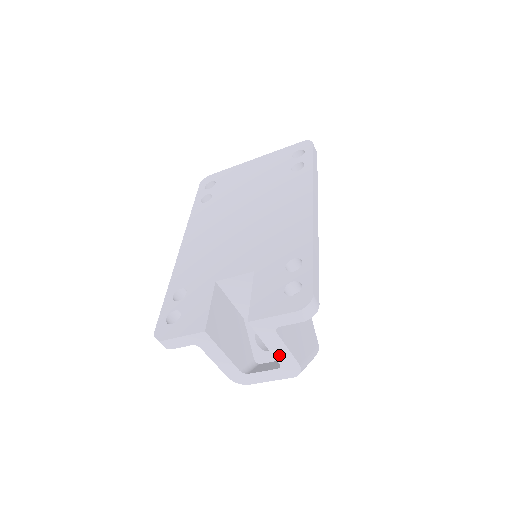
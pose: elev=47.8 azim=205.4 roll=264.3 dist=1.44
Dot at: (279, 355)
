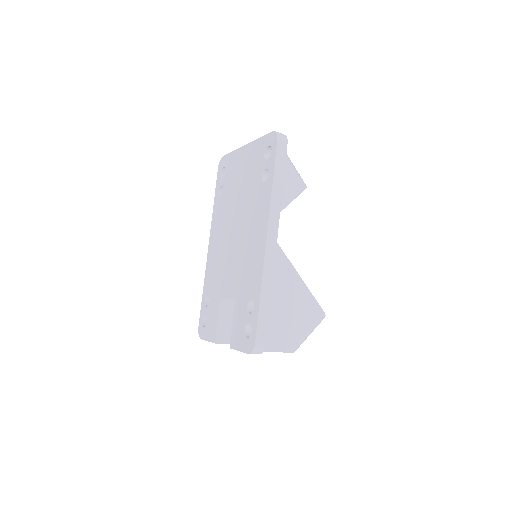
Dot at: occluded
